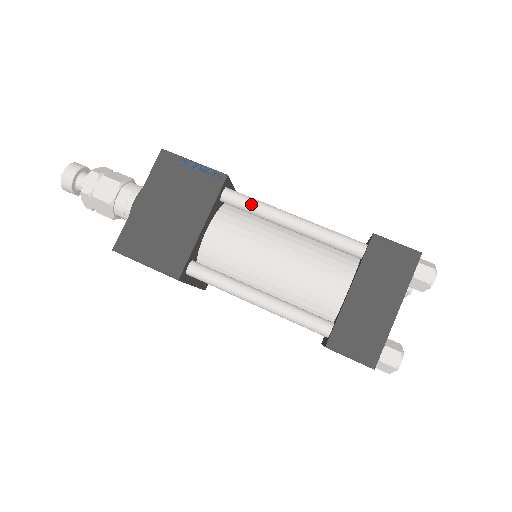
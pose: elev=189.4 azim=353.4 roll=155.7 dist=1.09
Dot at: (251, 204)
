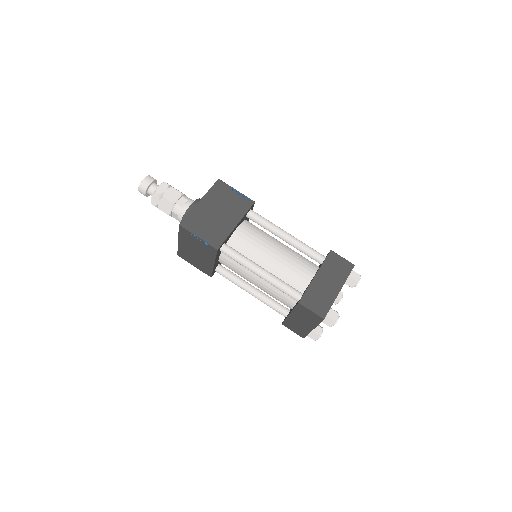
Dot at: (265, 221)
